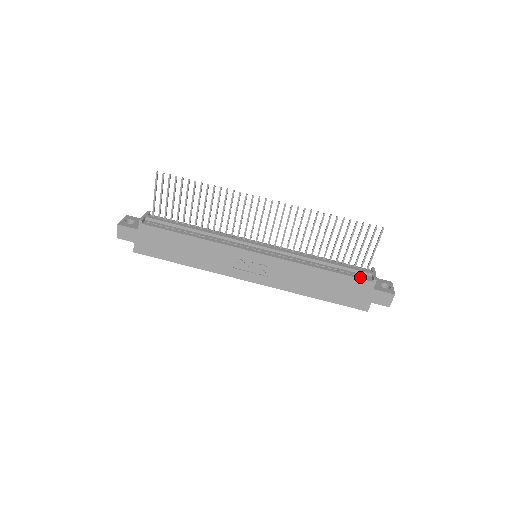
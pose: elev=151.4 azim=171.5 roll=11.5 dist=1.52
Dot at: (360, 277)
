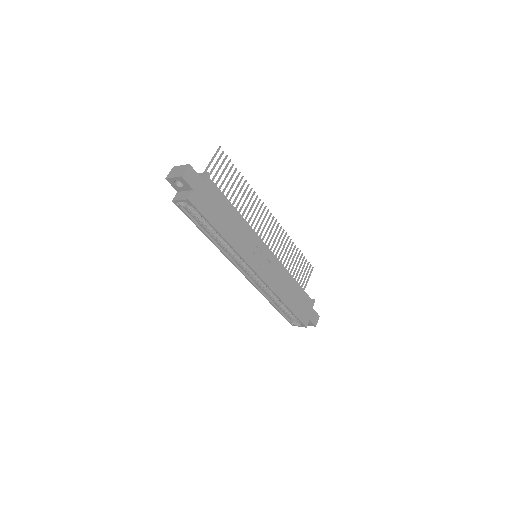
Dot at: (308, 296)
